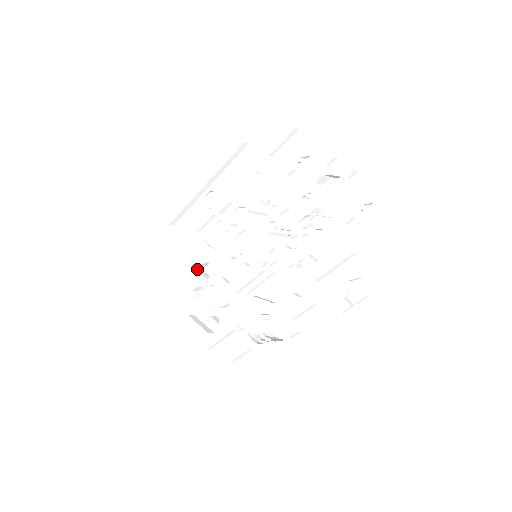
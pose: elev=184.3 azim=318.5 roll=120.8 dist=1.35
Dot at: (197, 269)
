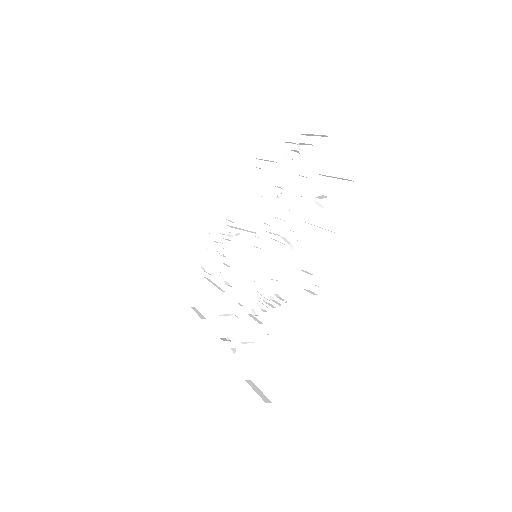
Dot at: (218, 317)
